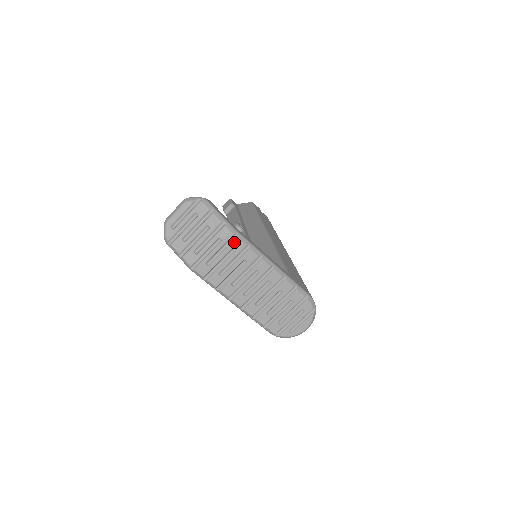
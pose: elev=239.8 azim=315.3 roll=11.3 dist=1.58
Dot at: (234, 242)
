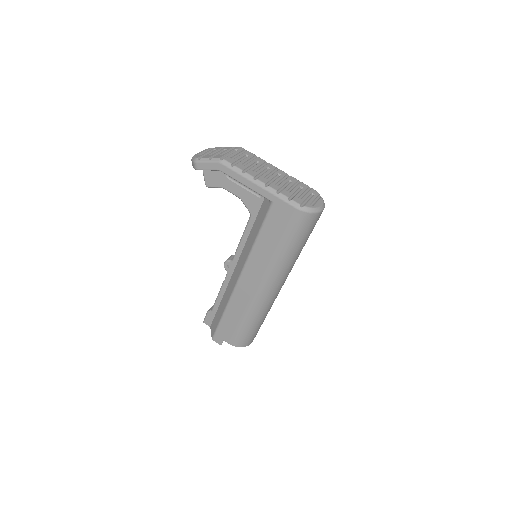
Dot at: (246, 152)
